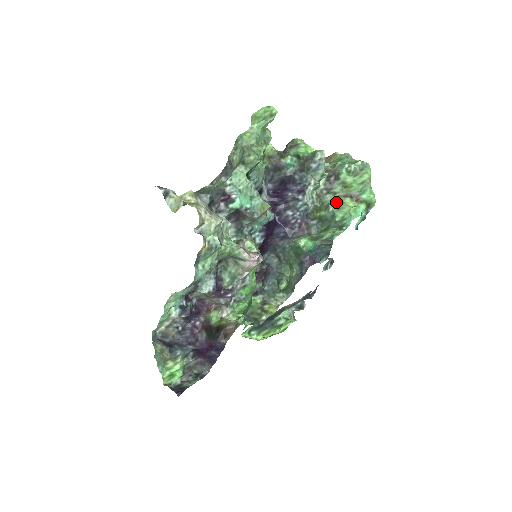
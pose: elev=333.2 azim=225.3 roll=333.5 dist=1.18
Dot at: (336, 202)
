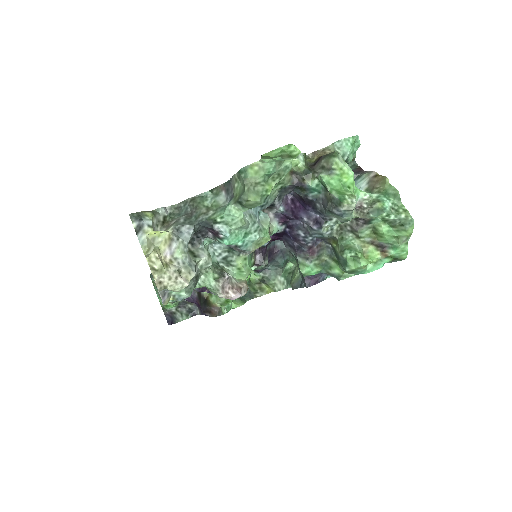
Dot at: (353, 253)
